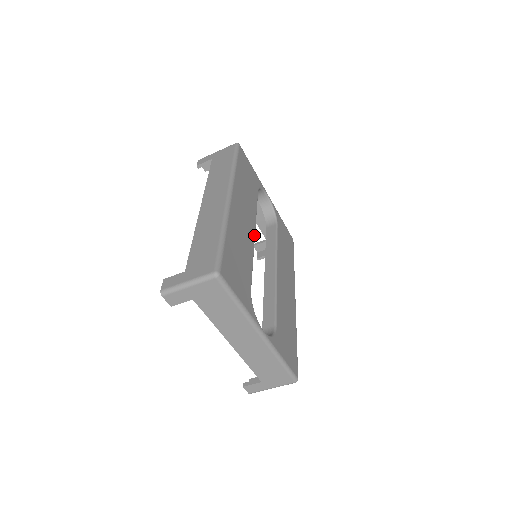
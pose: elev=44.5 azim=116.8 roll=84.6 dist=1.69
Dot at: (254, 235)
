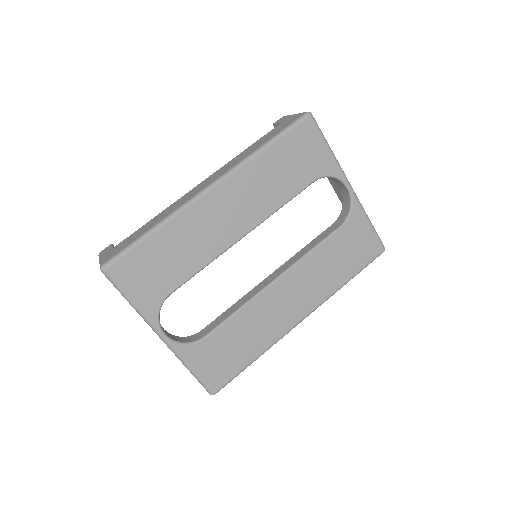
Dot at: (240, 237)
